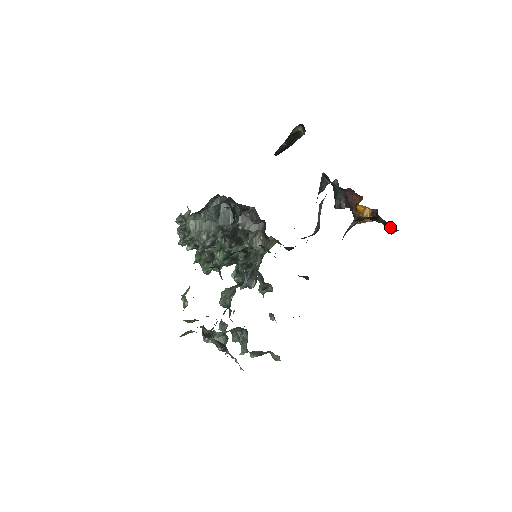
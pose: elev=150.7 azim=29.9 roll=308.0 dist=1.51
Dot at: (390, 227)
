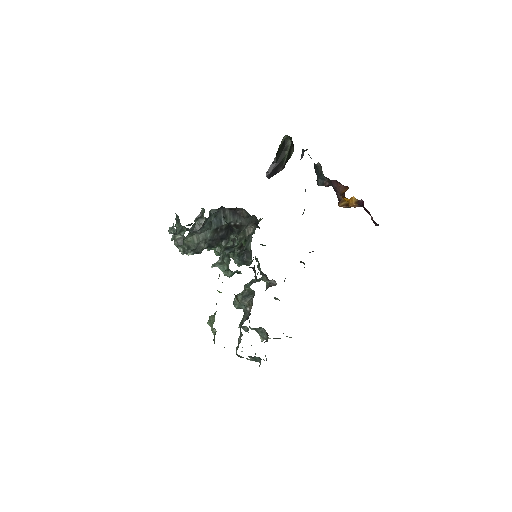
Dot at: occluded
